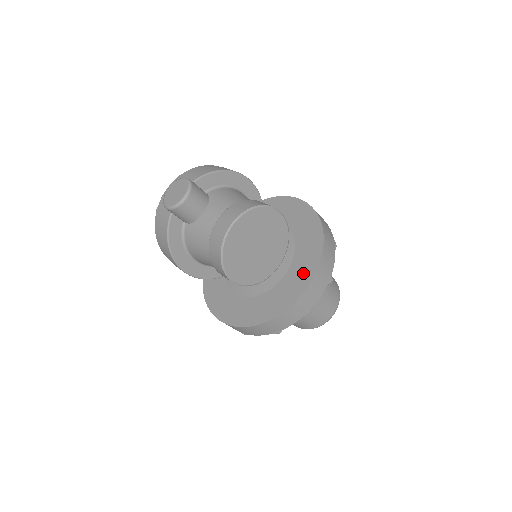
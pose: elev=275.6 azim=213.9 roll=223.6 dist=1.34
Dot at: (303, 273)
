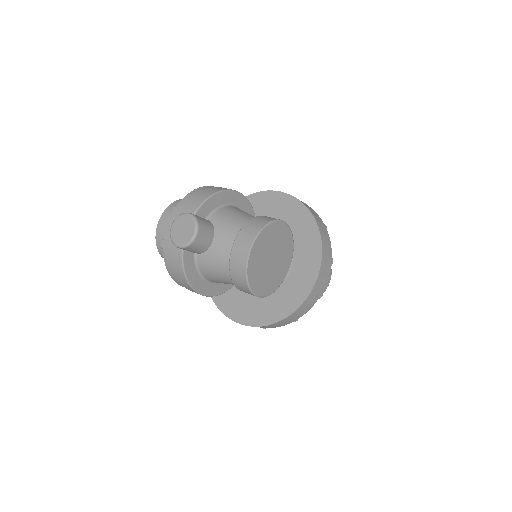
Dot at: (309, 264)
